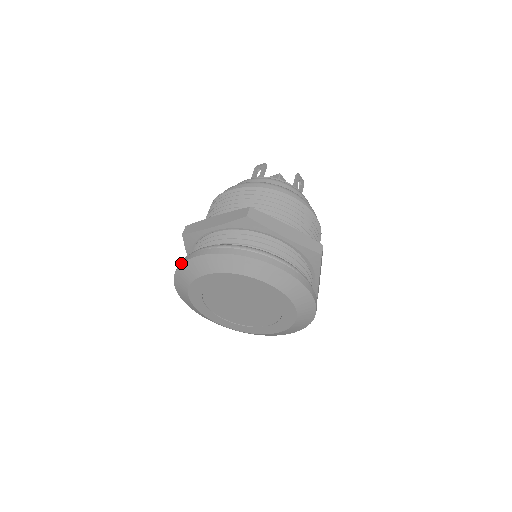
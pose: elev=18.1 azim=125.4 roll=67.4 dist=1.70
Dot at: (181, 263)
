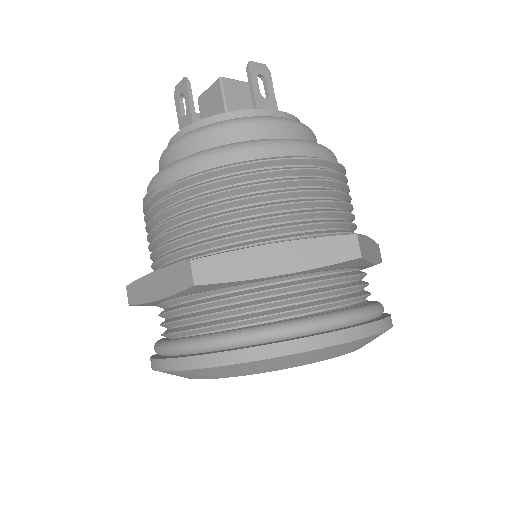
Dot at: occluded
